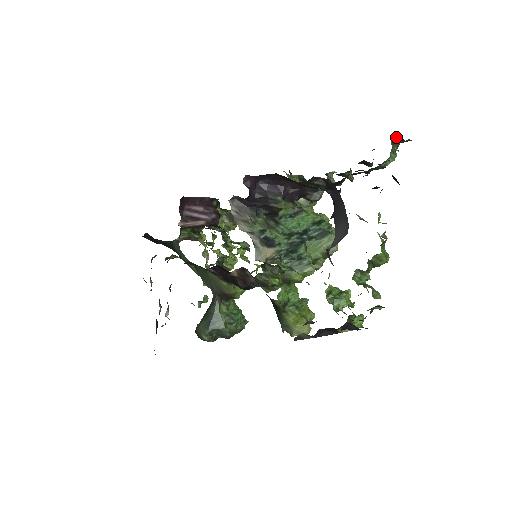
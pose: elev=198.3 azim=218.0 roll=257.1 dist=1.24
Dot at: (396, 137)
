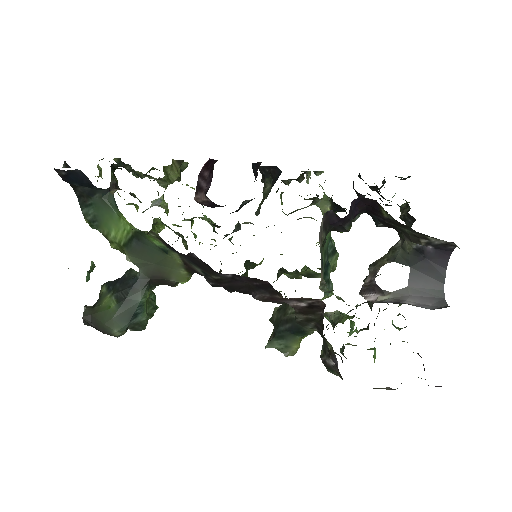
Dot at: (408, 177)
